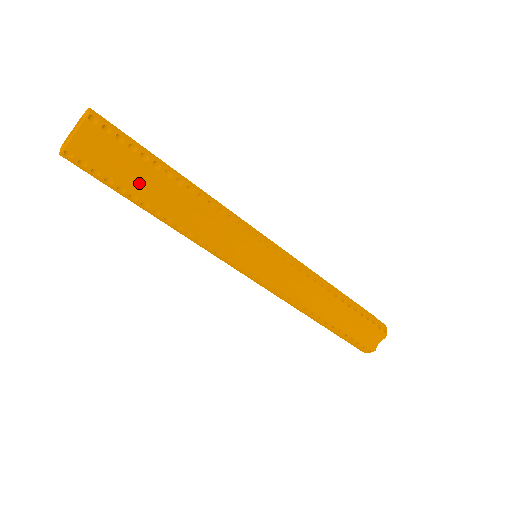
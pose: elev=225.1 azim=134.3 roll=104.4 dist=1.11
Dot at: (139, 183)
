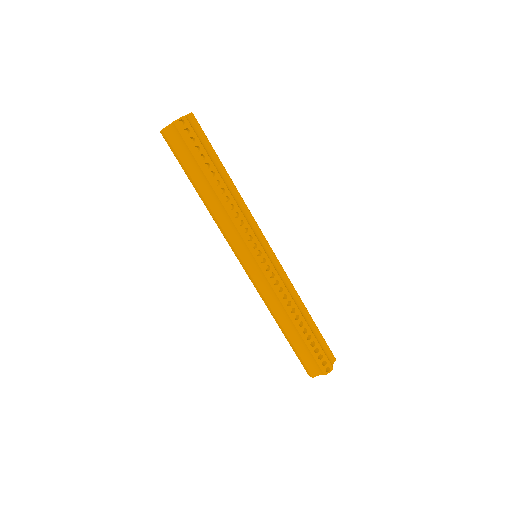
Dot at: (212, 159)
